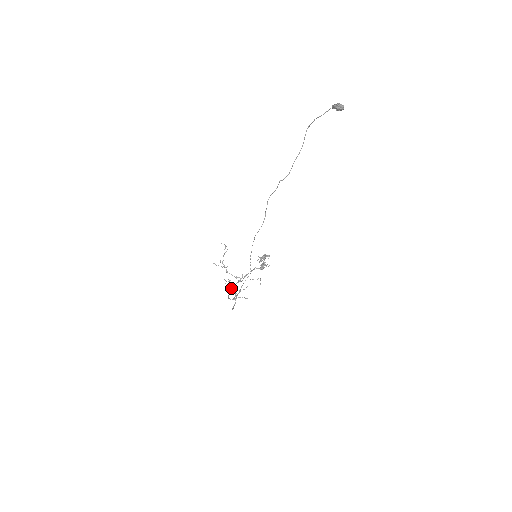
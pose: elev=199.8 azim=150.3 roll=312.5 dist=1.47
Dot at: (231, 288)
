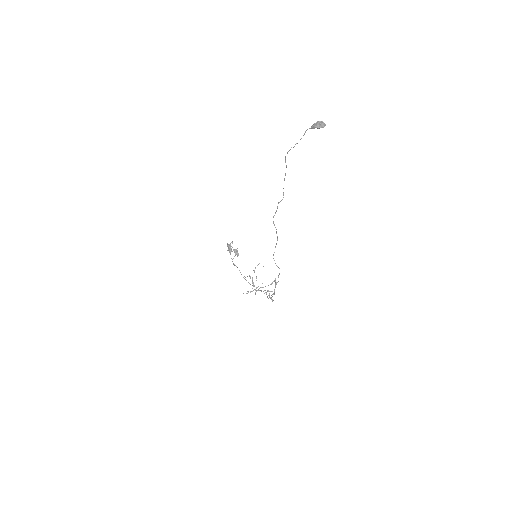
Dot at: (274, 293)
